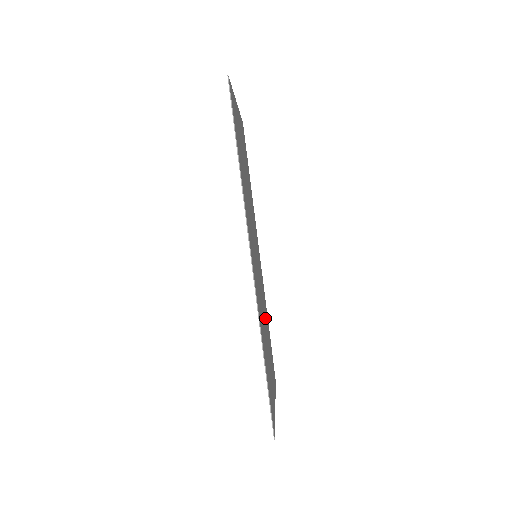
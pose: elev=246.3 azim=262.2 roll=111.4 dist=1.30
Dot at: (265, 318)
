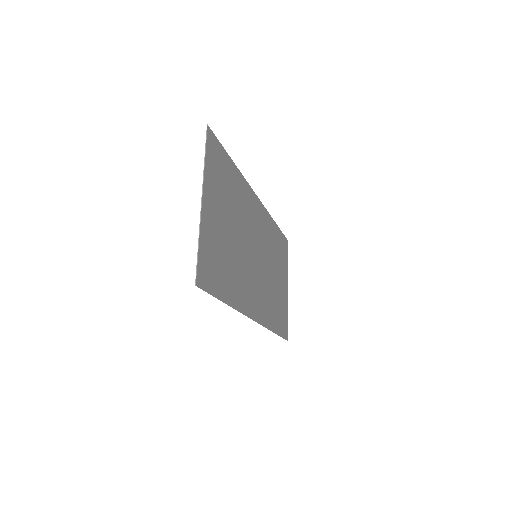
Dot at: (272, 256)
